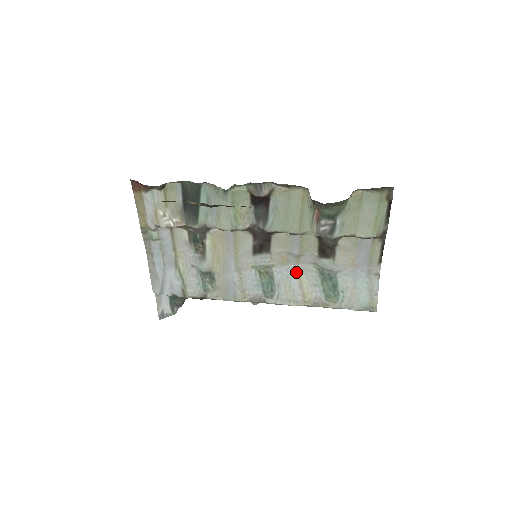
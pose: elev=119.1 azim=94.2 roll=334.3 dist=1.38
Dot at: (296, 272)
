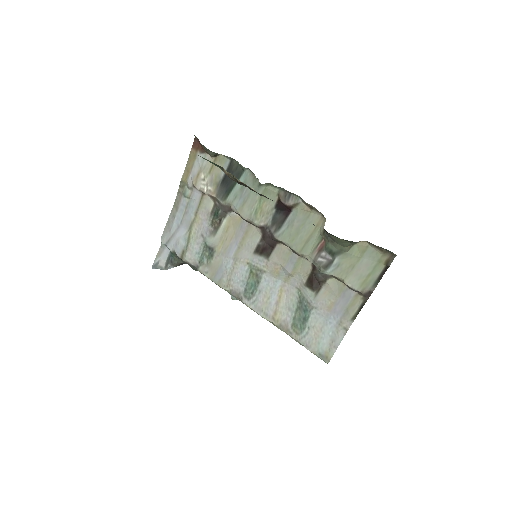
Dot at: (280, 289)
